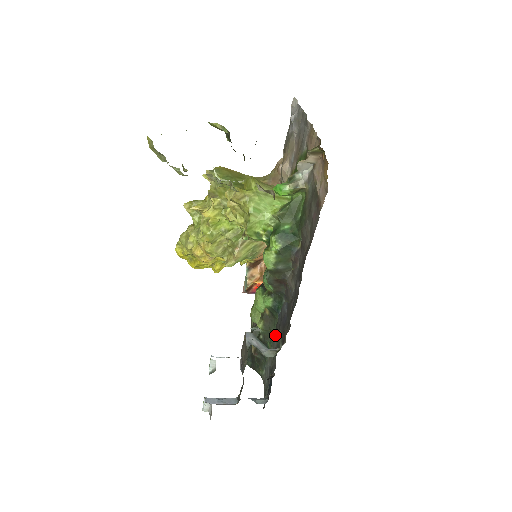
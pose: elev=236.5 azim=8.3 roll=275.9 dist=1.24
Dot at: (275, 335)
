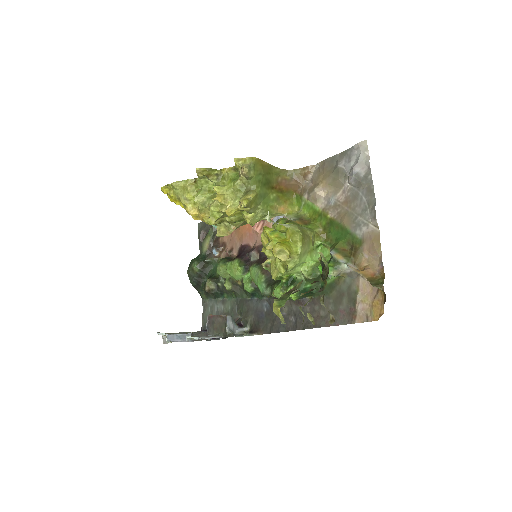
Dot at: (240, 305)
